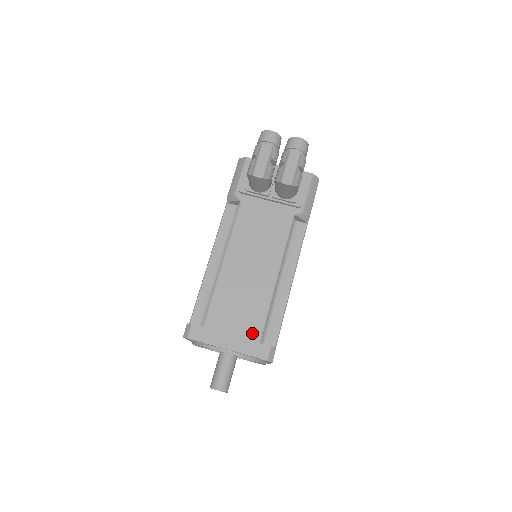
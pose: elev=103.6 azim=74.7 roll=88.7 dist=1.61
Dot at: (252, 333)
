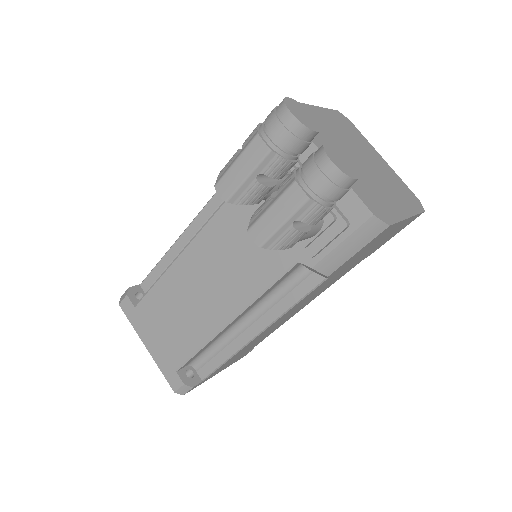
Dot at: (173, 355)
